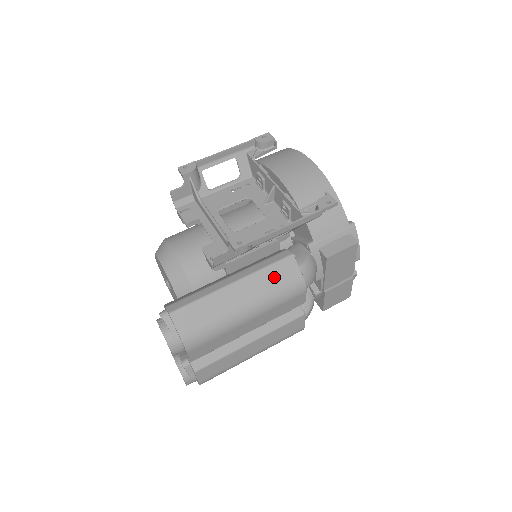
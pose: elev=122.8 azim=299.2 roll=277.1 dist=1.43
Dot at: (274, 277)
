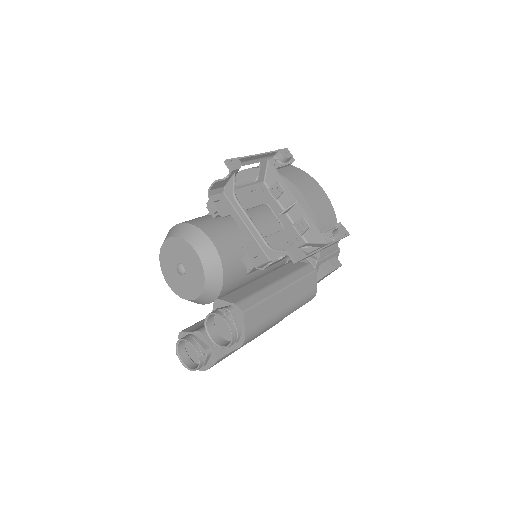
Dot at: (304, 287)
